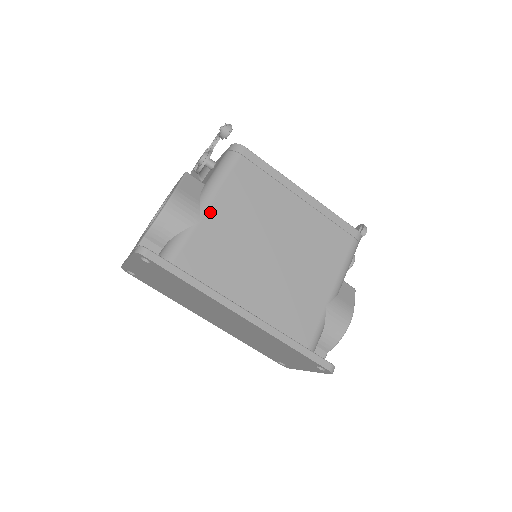
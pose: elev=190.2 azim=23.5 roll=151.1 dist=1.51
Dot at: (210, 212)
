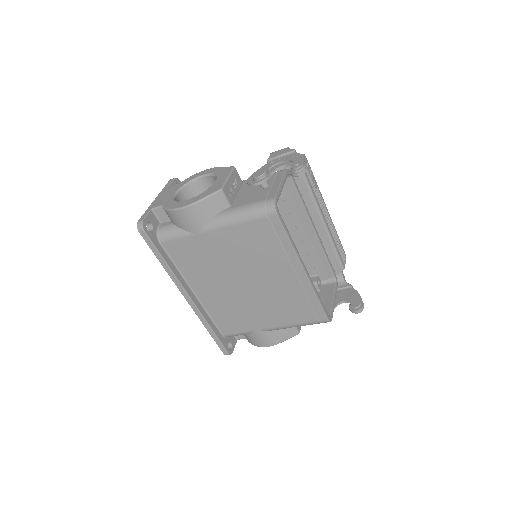
Dot at: (210, 234)
